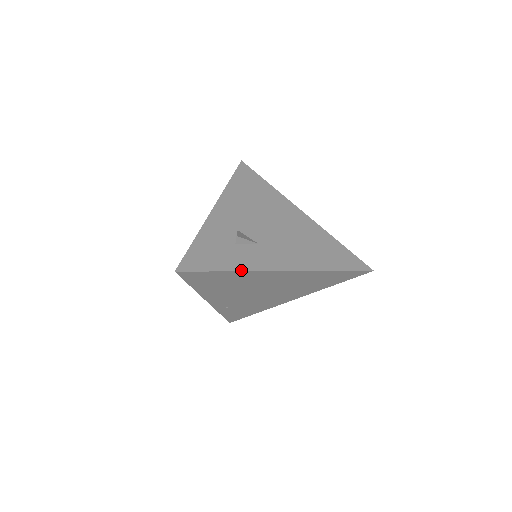
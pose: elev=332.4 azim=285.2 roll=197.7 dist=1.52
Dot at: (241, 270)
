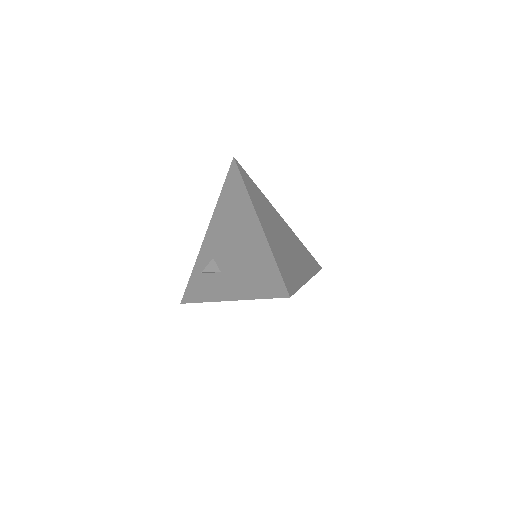
Dot at: (206, 301)
